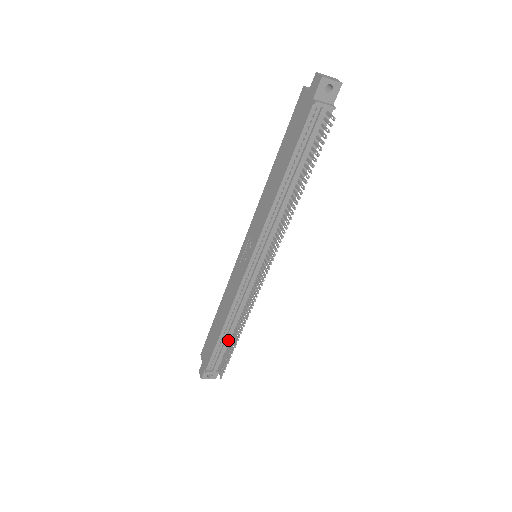
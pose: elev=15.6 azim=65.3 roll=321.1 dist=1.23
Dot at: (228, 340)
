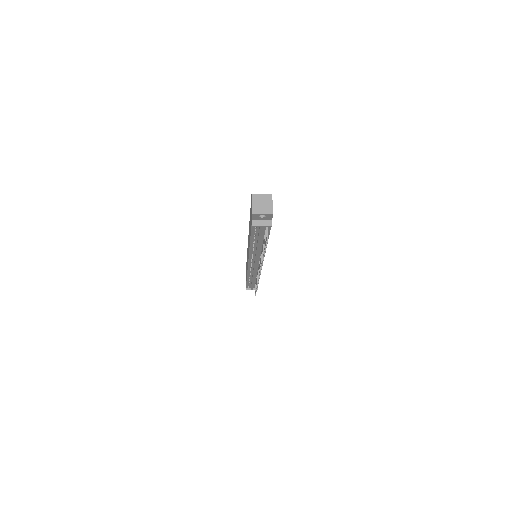
Dot at: (253, 283)
